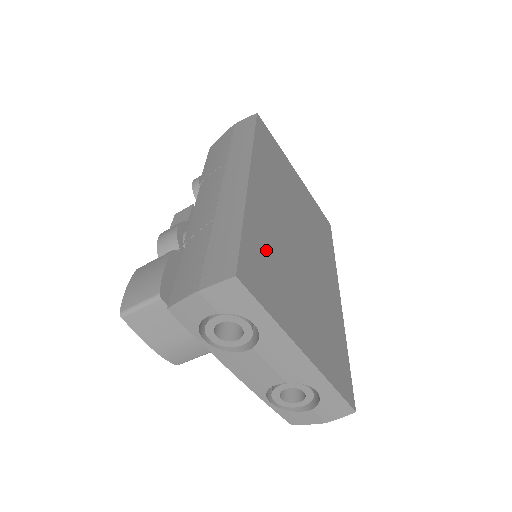
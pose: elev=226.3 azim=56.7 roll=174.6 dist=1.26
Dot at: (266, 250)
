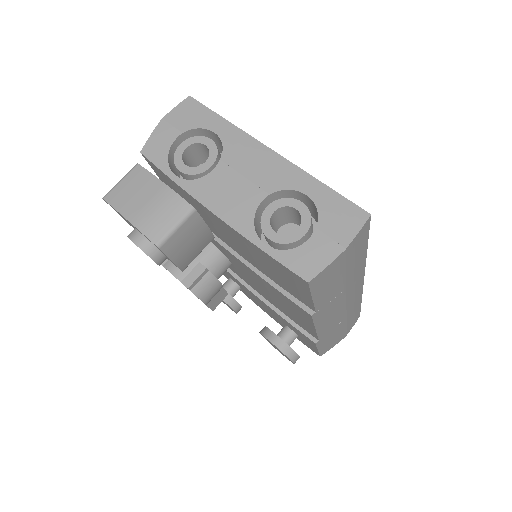
Dot at: occluded
